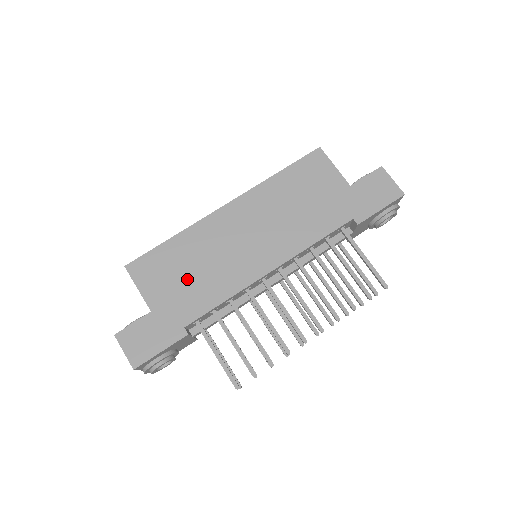
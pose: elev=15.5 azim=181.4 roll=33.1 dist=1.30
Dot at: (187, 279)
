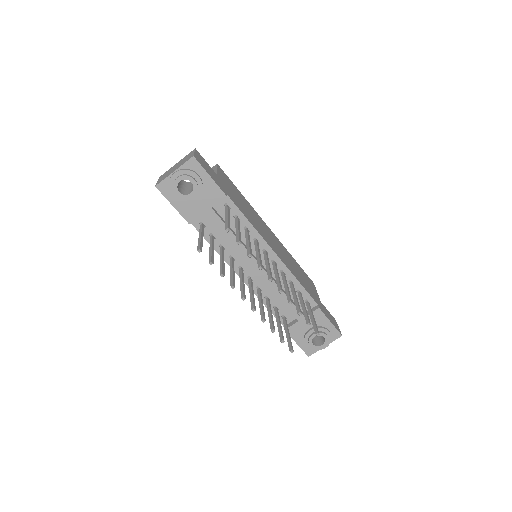
Dot at: (239, 200)
